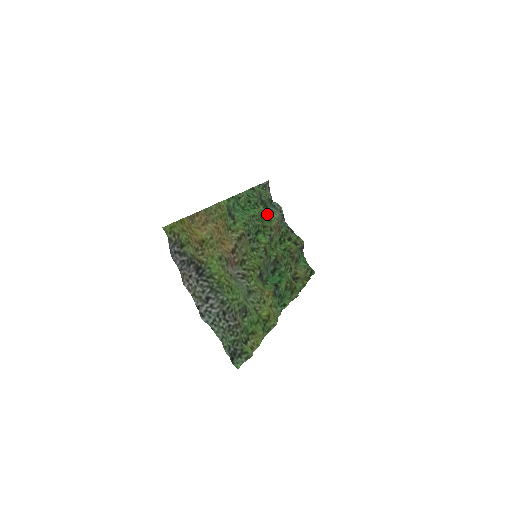
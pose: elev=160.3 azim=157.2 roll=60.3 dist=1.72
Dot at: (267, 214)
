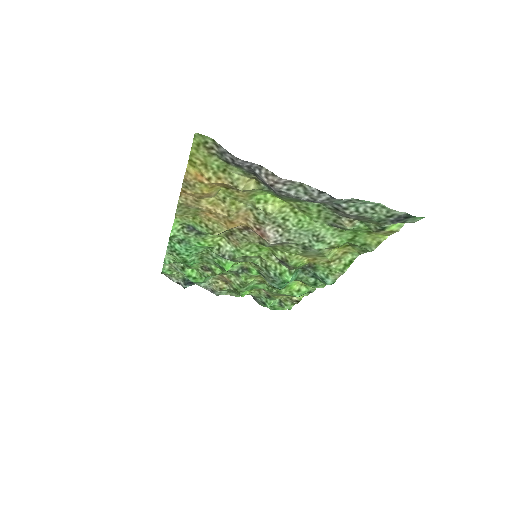
Dot at: occluded
